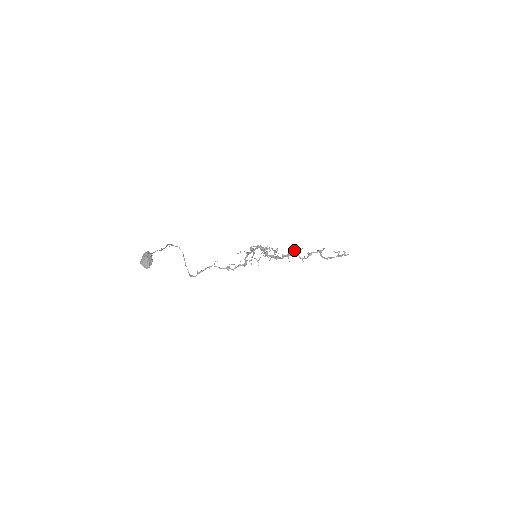
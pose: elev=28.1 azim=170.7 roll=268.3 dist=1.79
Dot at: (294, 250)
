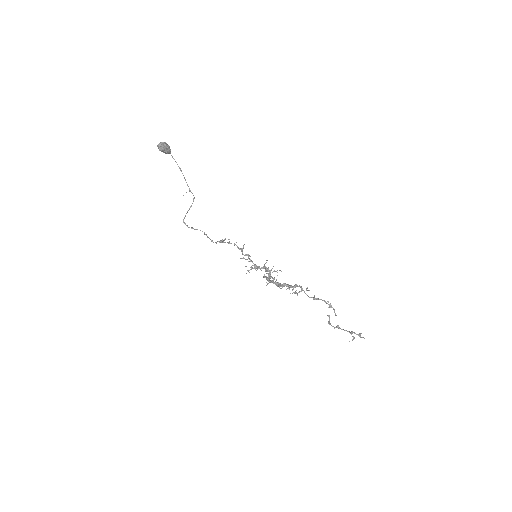
Dot at: (300, 291)
